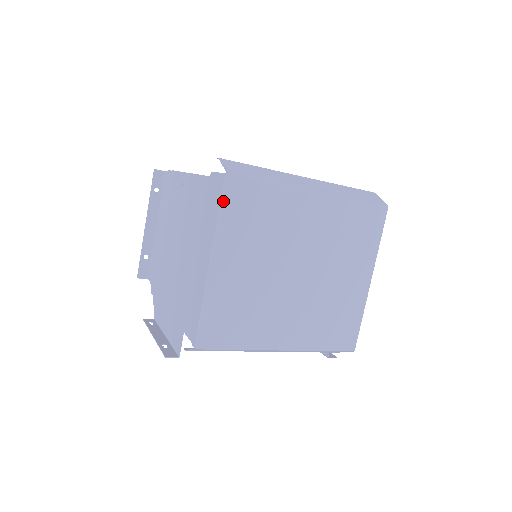
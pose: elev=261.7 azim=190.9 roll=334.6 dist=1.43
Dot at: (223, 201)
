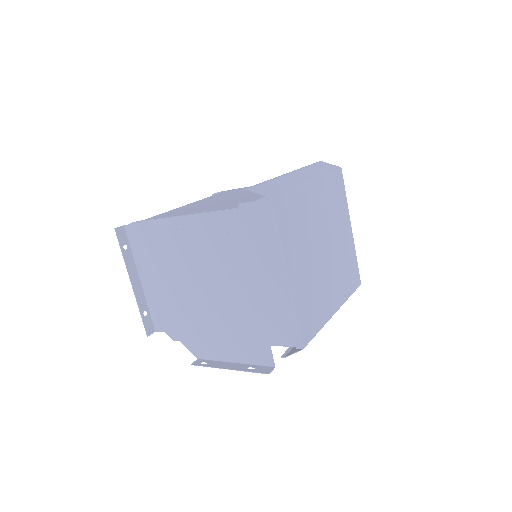
Dot at: (277, 223)
